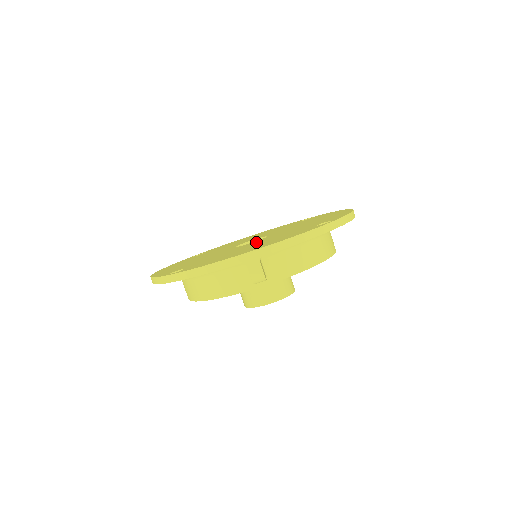
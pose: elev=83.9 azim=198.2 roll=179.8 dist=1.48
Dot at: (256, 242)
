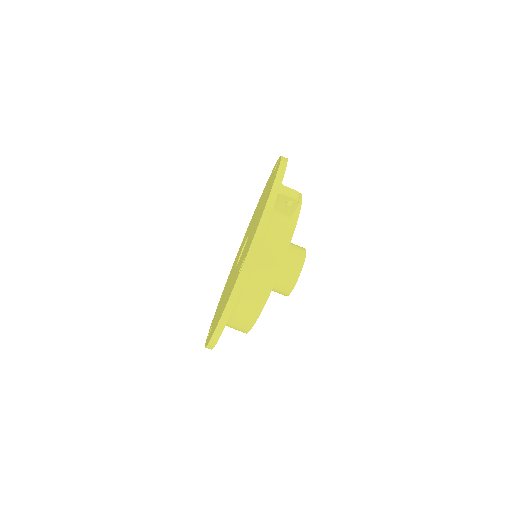
Dot at: (252, 227)
